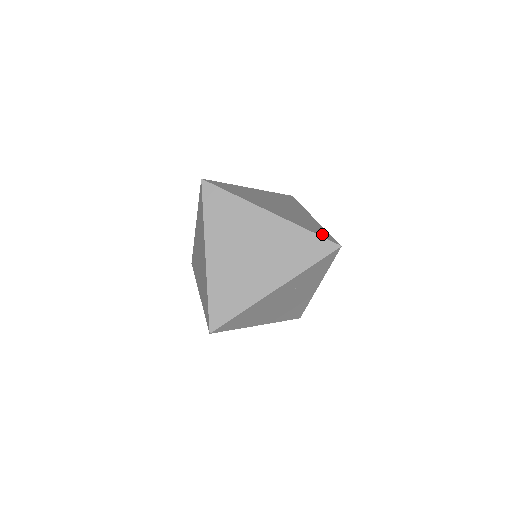
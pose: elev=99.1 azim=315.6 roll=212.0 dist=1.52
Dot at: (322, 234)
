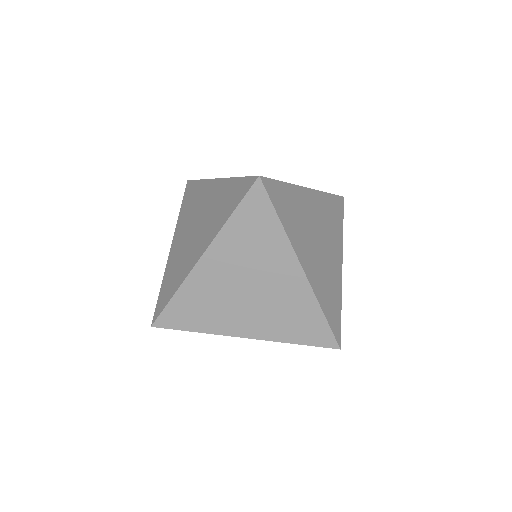
Dot at: (334, 321)
